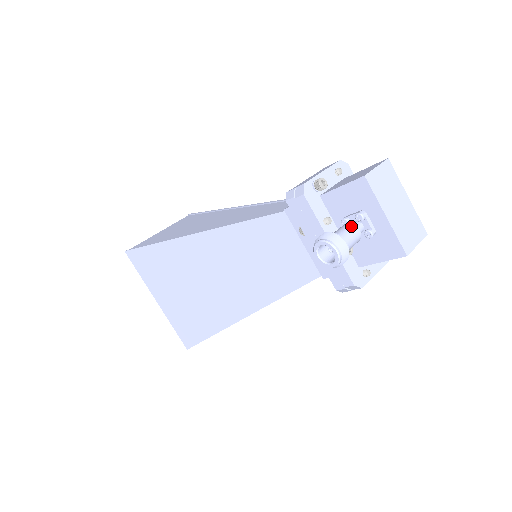
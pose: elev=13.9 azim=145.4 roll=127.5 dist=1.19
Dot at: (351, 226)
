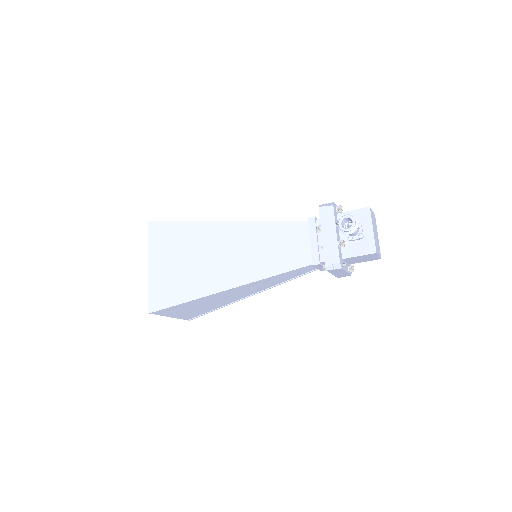
Dot at: occluded
